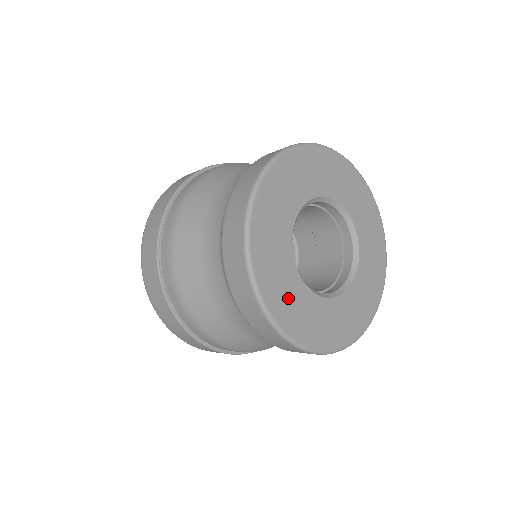
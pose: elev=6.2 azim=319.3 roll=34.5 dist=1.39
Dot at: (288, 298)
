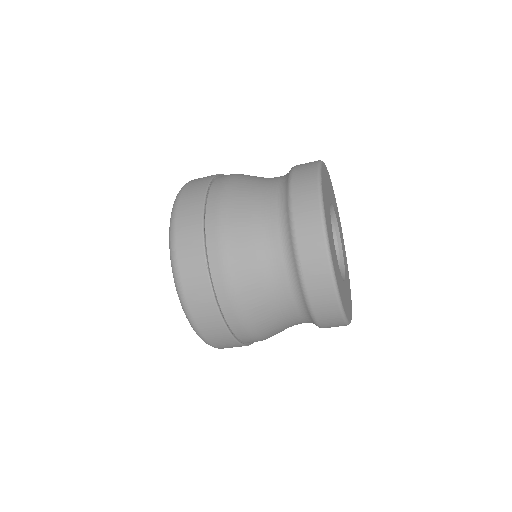
Dot at: (343, 293)
